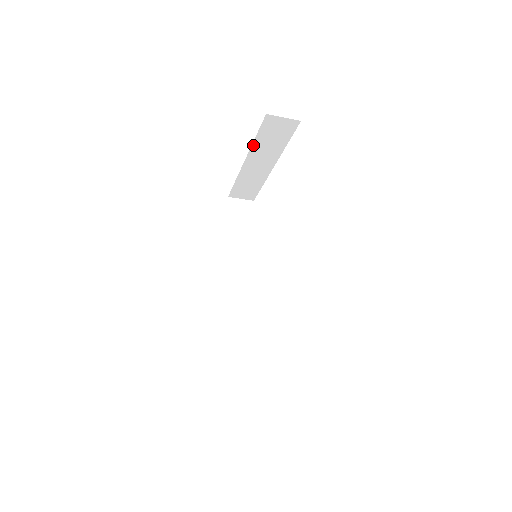
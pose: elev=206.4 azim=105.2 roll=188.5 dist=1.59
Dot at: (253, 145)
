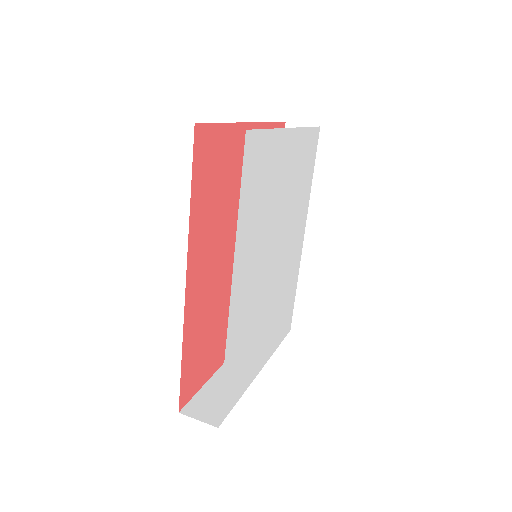
Dot at: occluded
